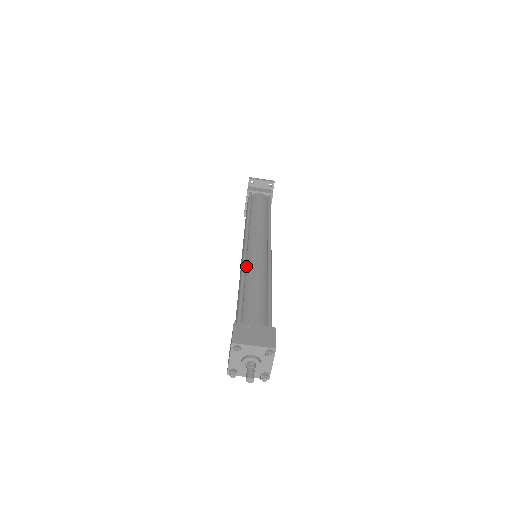
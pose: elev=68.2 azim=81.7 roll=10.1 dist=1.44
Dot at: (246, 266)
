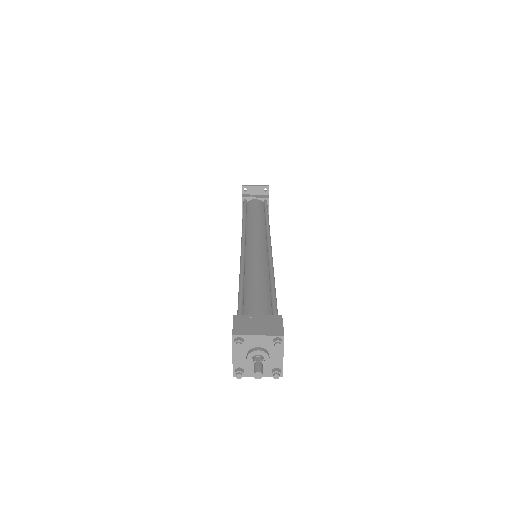
Dot at: (245, 263)
